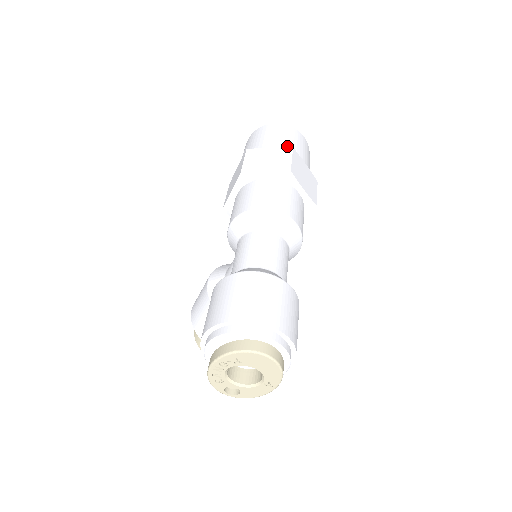
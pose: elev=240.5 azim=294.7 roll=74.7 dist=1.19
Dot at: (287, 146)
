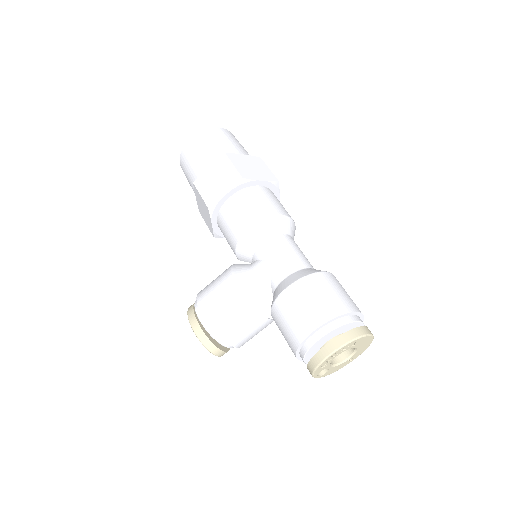
Dot at: occluded
